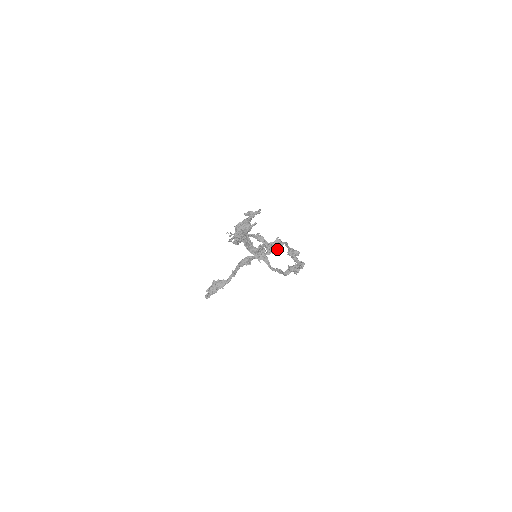
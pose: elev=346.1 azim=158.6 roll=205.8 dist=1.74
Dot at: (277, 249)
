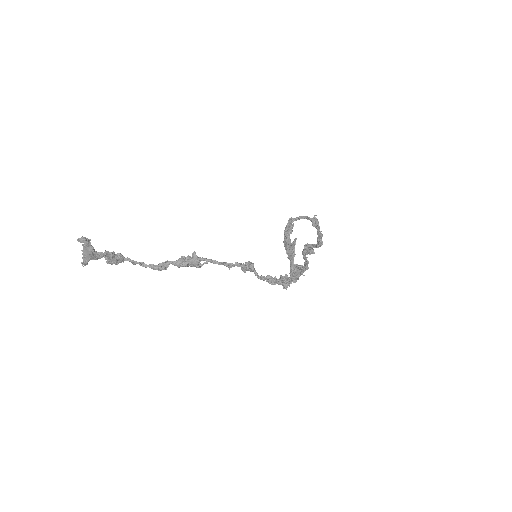
Dot at: (194, 266)
